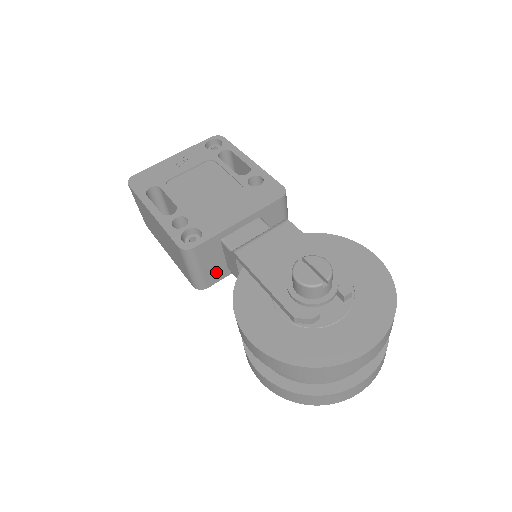
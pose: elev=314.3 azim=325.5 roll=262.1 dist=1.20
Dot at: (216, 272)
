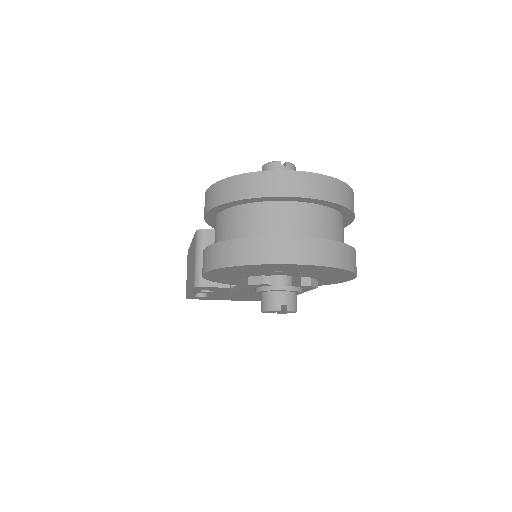
Dot at: occluded
